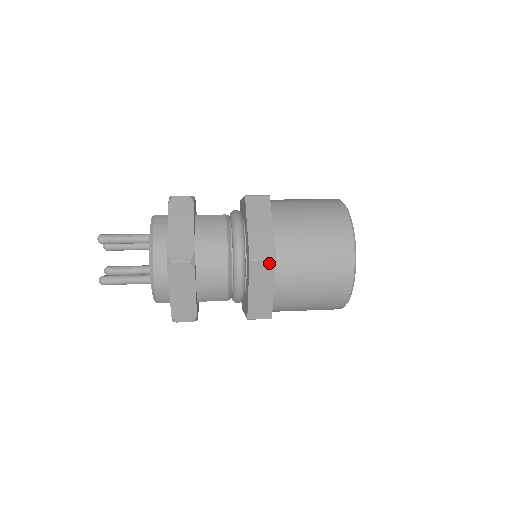
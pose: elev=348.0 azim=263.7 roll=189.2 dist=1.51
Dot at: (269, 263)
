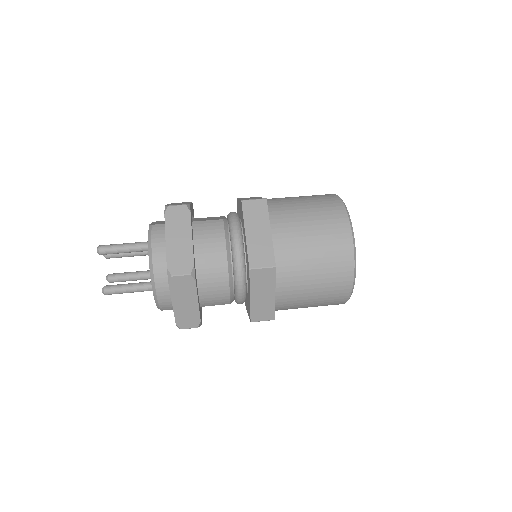
Dot at: (269, 270)
